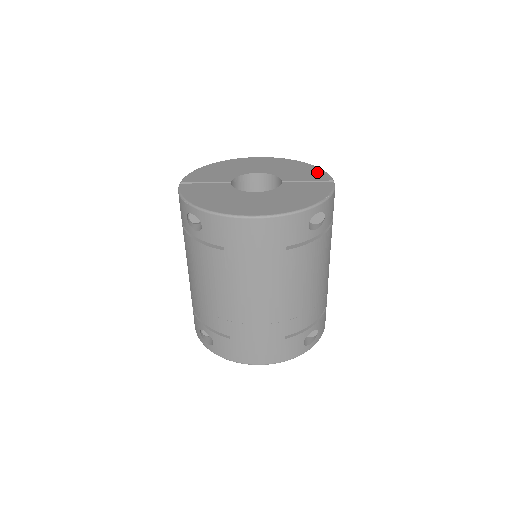
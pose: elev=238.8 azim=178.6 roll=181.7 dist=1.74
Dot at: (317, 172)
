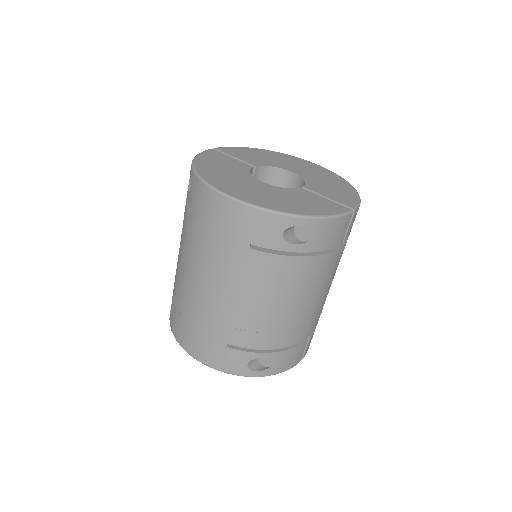
Dot at: (350, 196)
